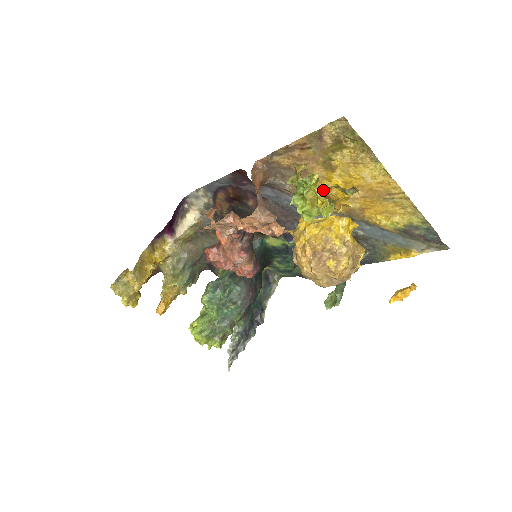
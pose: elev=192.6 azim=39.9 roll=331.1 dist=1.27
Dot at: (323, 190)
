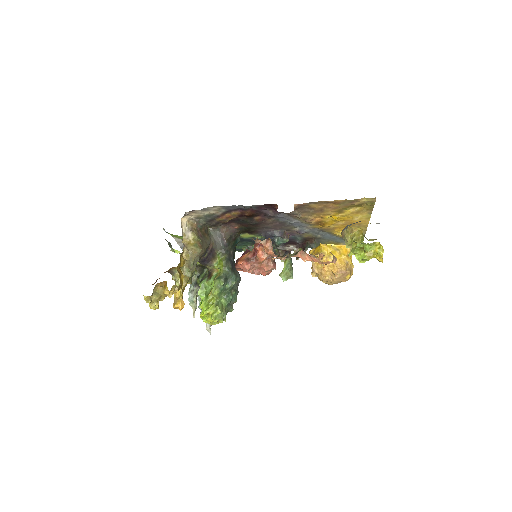
Dot at: occluded
